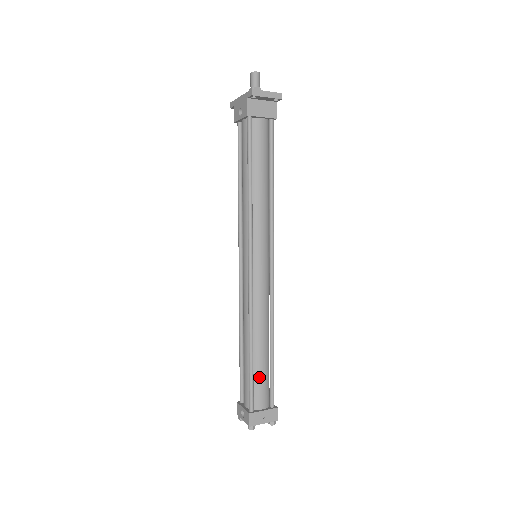
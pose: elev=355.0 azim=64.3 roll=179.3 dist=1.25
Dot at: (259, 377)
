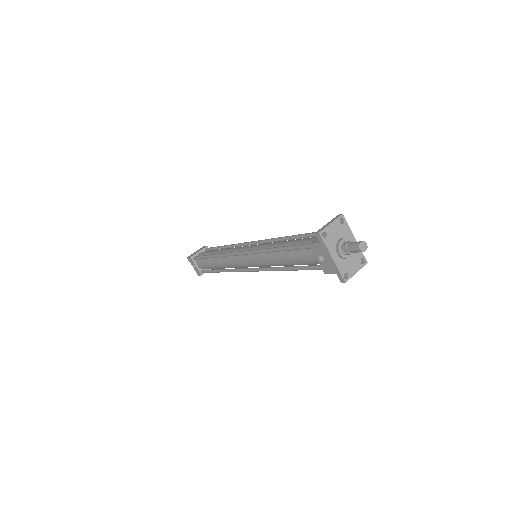
Dot at: occluded
